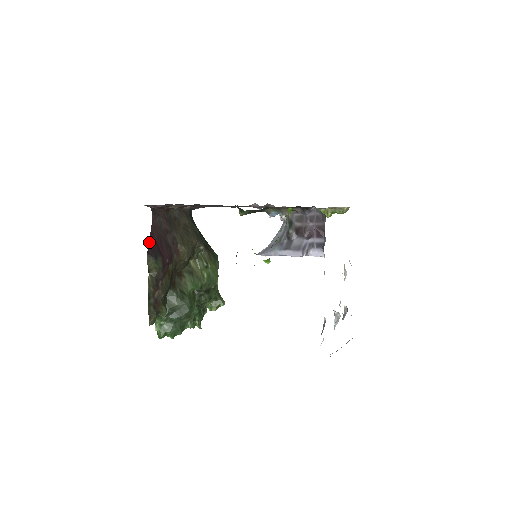
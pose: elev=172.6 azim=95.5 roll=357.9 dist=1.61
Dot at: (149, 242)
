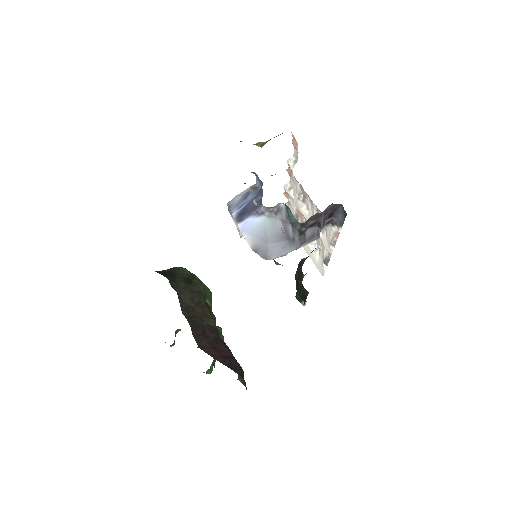
Dot at: occluded
